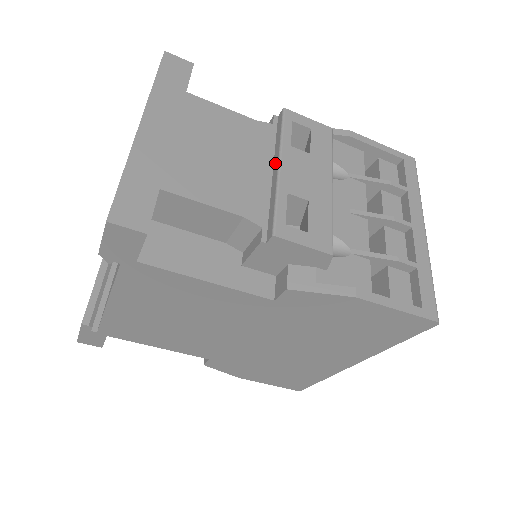
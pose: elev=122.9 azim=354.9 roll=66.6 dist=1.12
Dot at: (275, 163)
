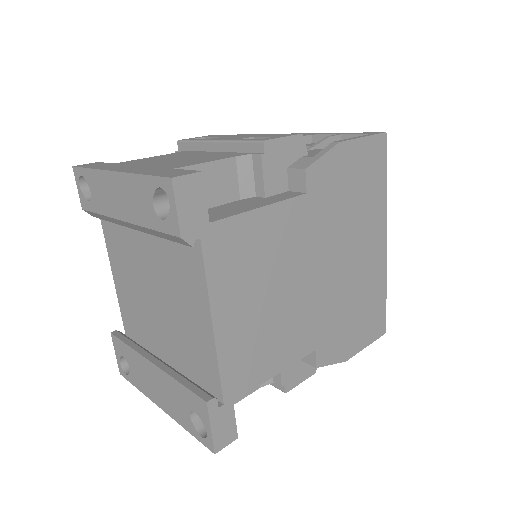
Dot at: (211, 148)
